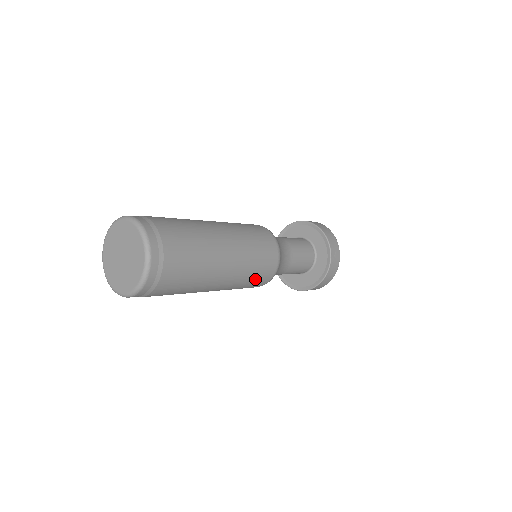
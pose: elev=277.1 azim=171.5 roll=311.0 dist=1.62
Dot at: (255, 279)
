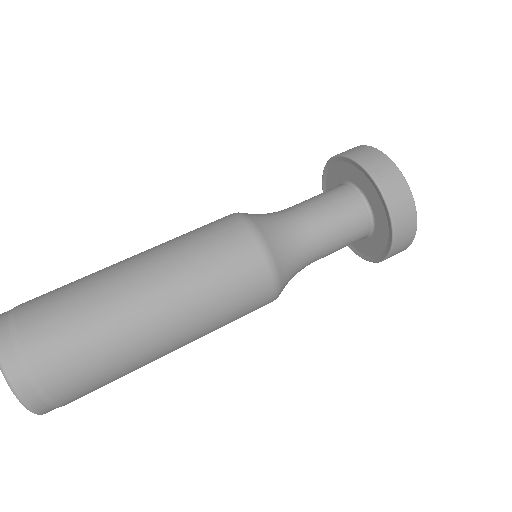
Dot at: (233, 285)
